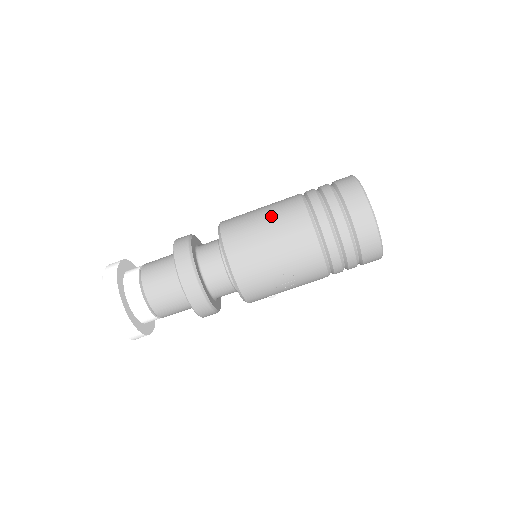
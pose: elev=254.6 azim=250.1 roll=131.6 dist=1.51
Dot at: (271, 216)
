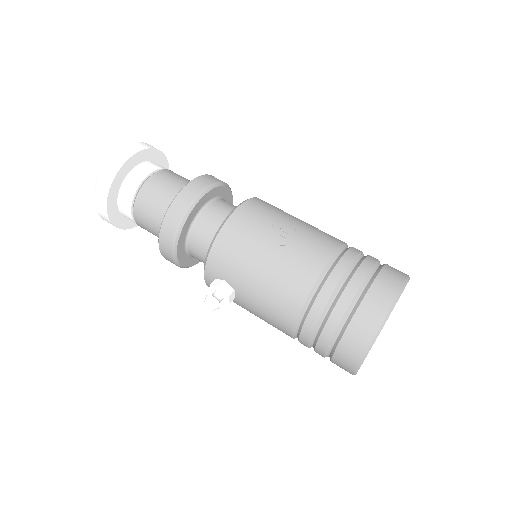
Dot at: occluded
